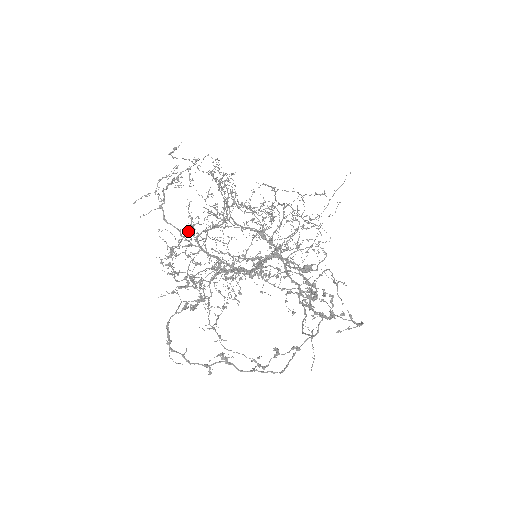
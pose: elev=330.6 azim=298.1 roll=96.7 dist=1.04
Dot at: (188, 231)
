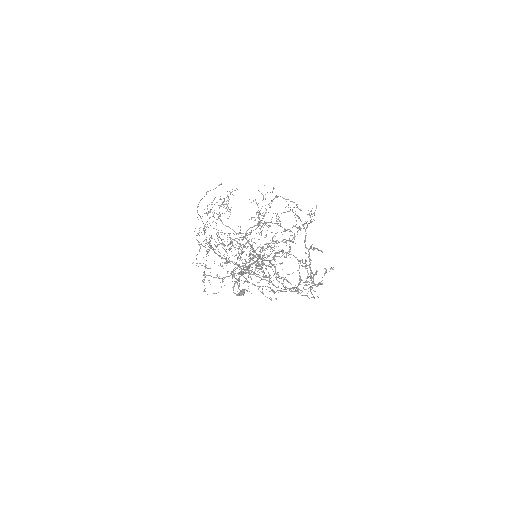
Dot at: (211, 246)
